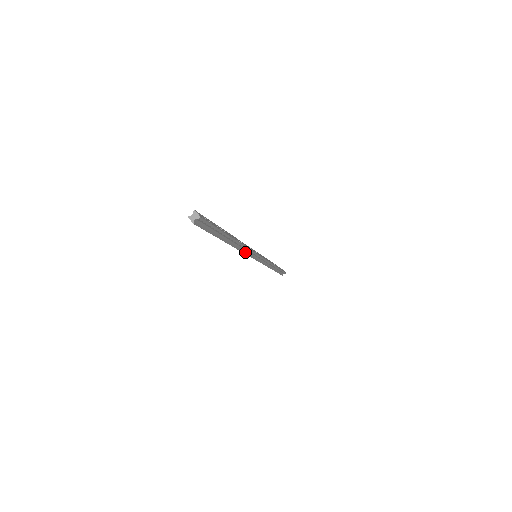
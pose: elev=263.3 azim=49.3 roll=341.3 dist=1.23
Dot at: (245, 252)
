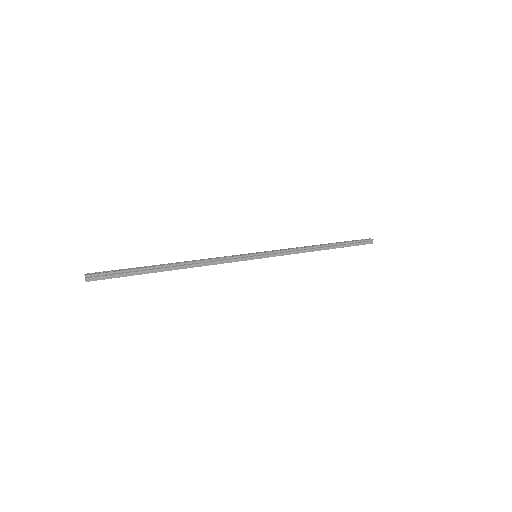
Dot at: (220, 263)
